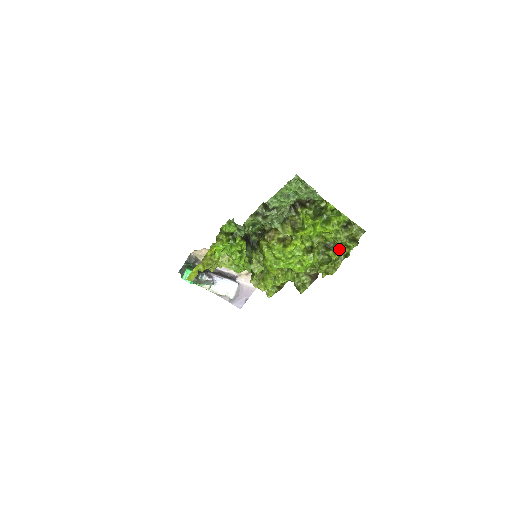
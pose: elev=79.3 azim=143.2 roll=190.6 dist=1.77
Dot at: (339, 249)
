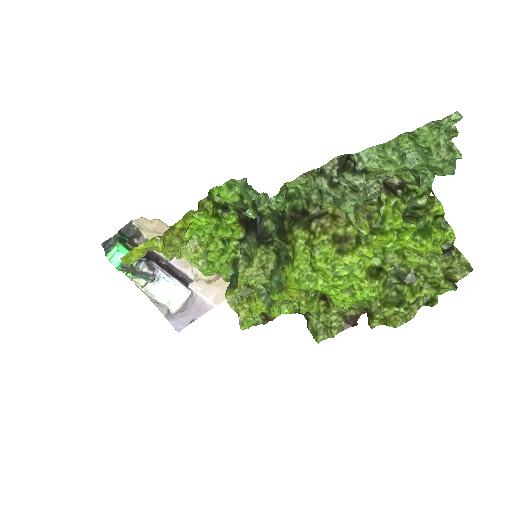
Dot at: (419, 287)
